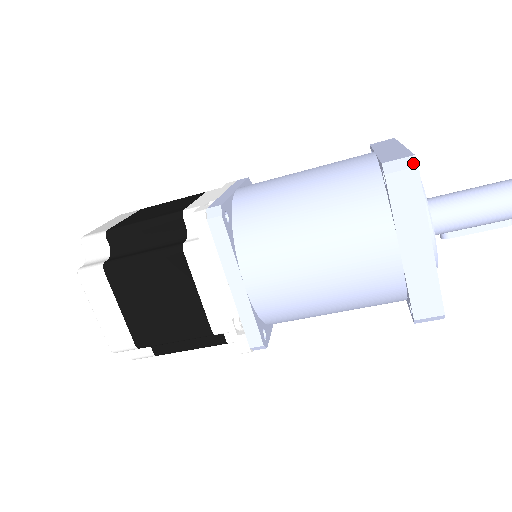
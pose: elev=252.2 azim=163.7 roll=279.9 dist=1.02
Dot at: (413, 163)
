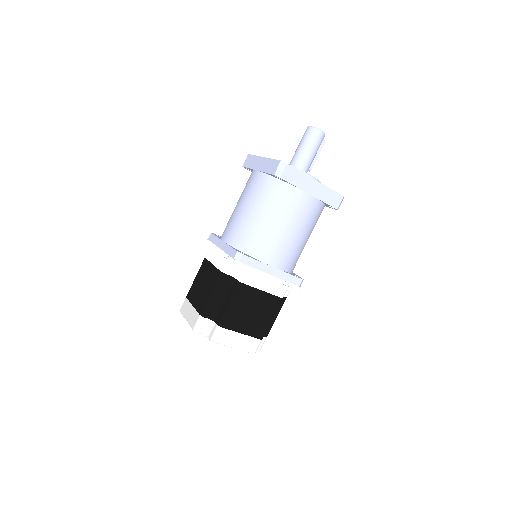
Dot at: (284, 164)
